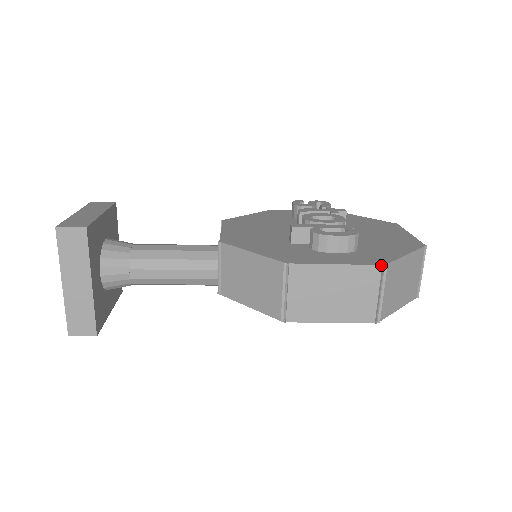
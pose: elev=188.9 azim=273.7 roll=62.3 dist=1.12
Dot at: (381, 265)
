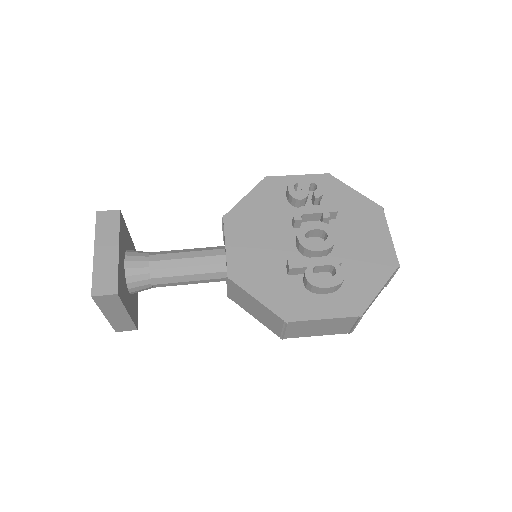
Dot at: (358, 316)
